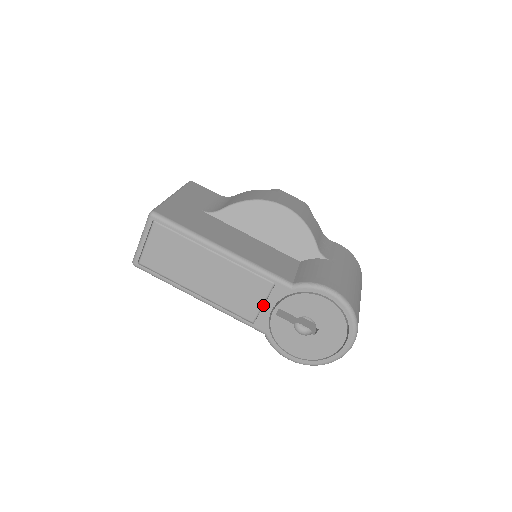
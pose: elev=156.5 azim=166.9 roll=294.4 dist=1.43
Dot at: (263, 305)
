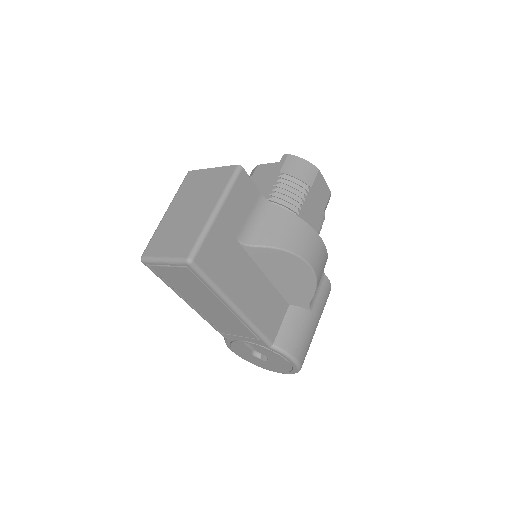
Dot at: (239, 335)
